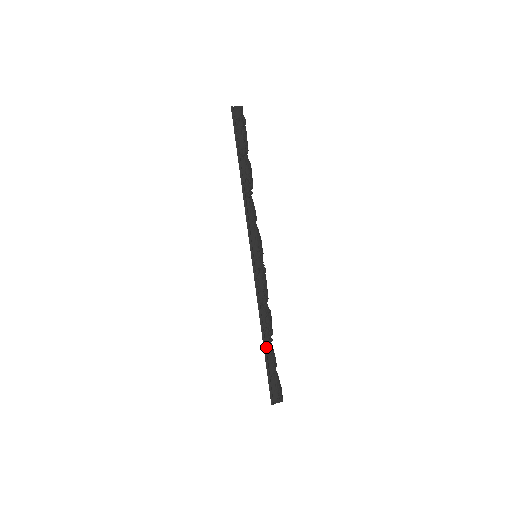
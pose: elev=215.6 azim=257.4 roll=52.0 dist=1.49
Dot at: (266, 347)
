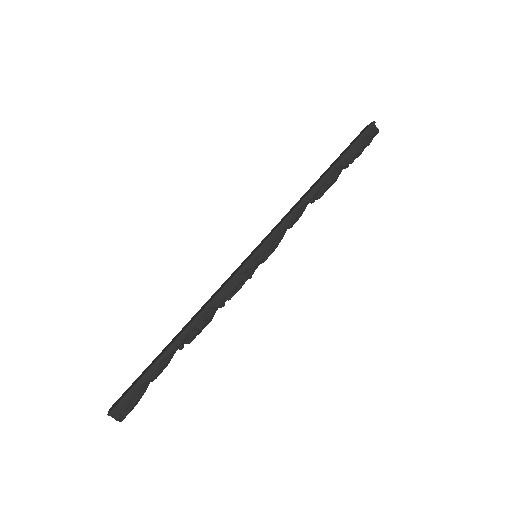
Dot at: (170, 349)
